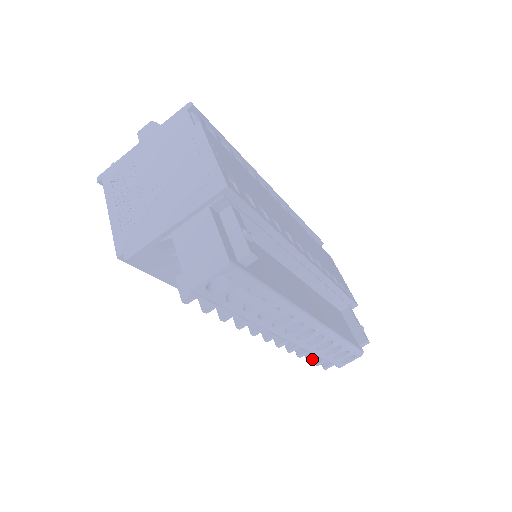
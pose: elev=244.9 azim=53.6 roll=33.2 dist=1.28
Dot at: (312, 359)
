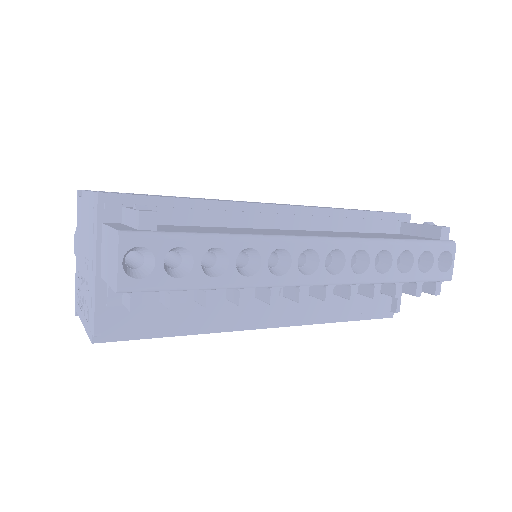
Dot at: (399, 291)
